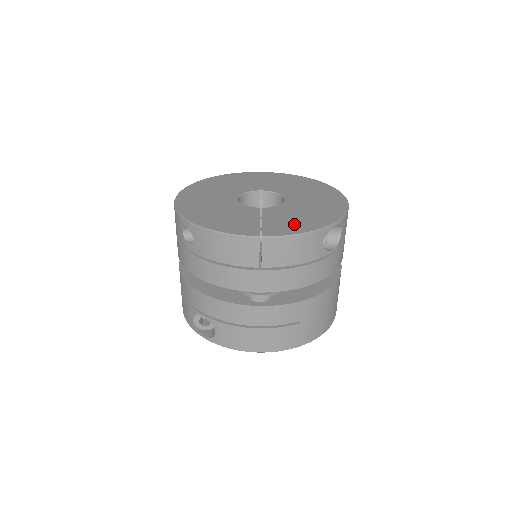
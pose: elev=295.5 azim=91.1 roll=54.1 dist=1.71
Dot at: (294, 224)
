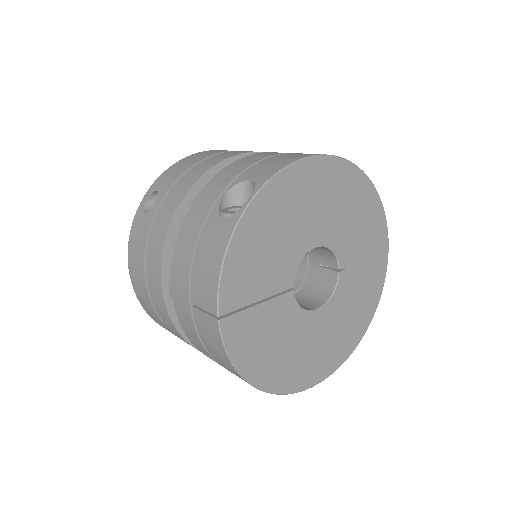
Dot at: occluded
